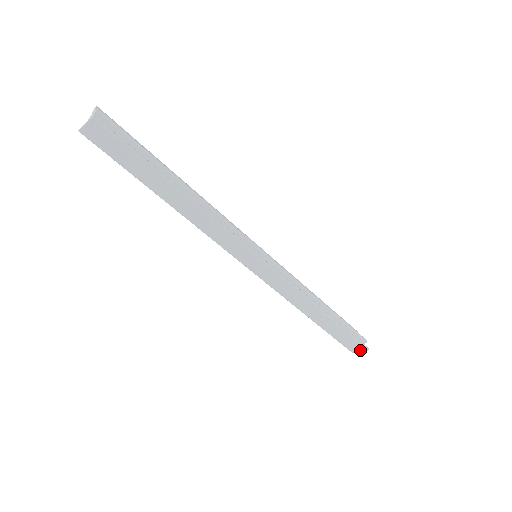
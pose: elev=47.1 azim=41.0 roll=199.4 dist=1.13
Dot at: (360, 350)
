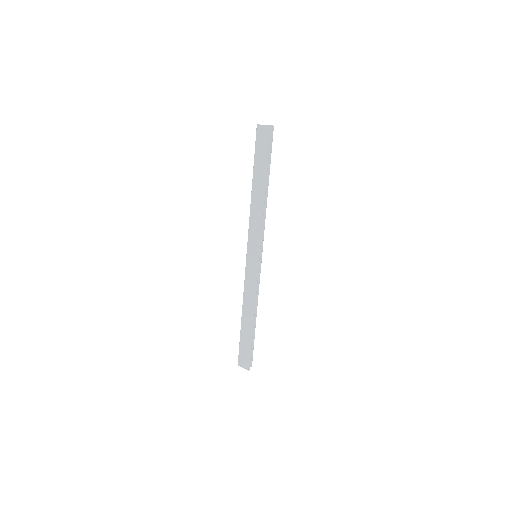
Dot at: (244, 367)
